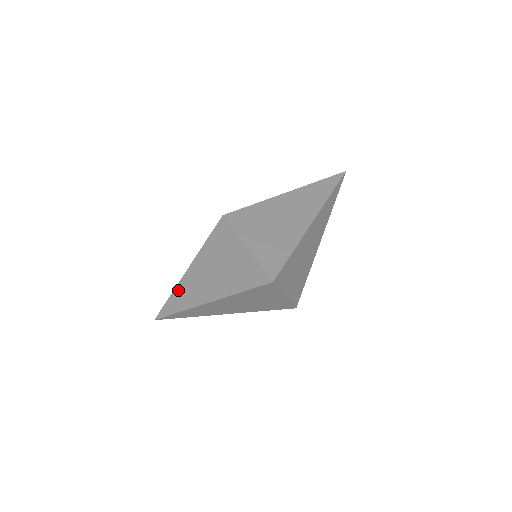
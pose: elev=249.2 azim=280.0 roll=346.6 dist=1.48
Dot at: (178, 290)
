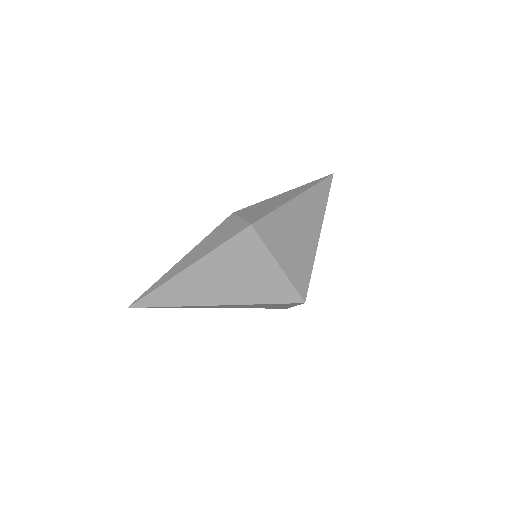
Dot at: (171, 285)
